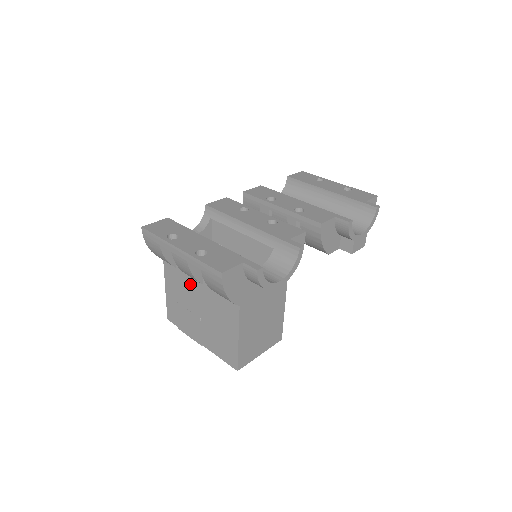
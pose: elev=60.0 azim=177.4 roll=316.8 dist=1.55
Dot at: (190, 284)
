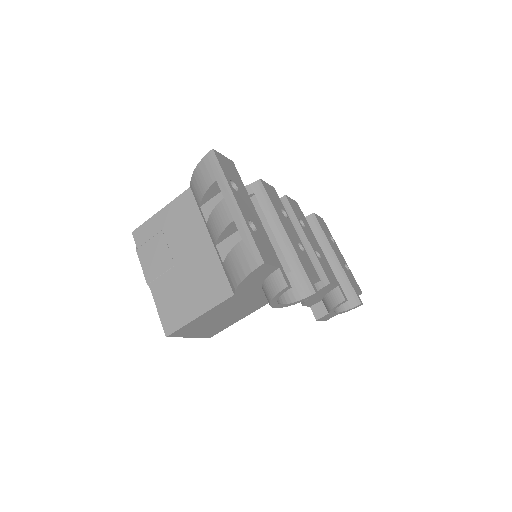
Dot at: (198, 231)
